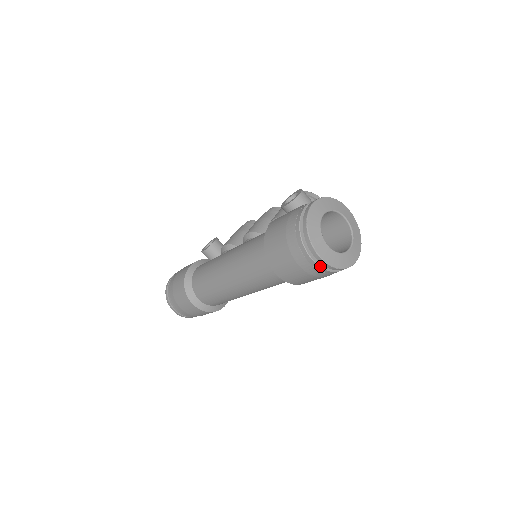
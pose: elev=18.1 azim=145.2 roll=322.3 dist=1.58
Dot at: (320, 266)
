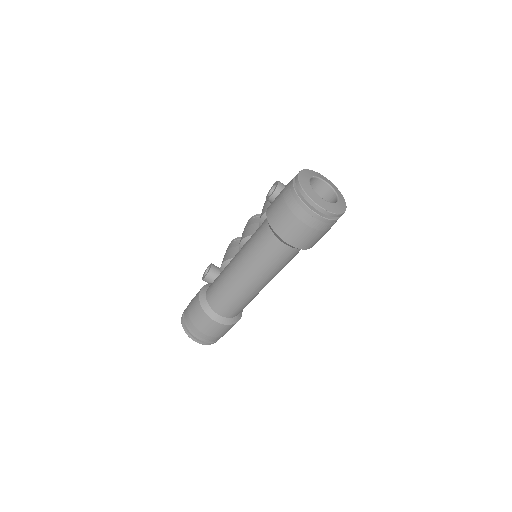
Dot at: (324, 217)
